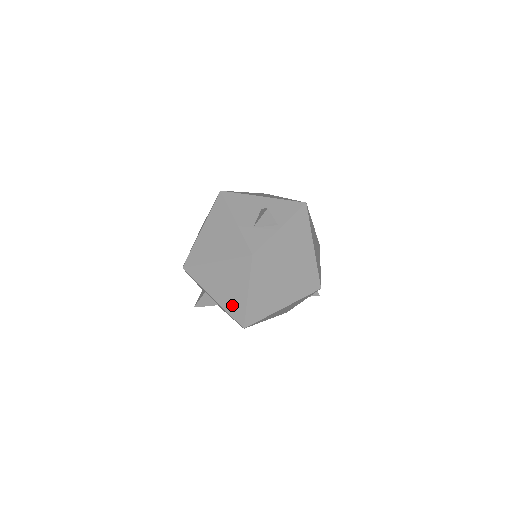
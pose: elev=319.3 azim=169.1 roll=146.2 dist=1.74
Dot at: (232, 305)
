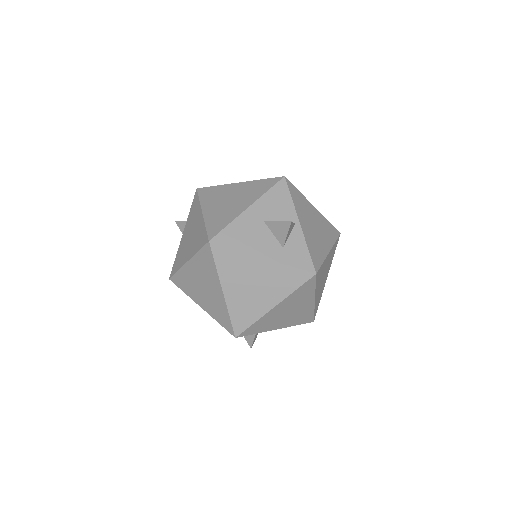
Dot at: (299, 318)
